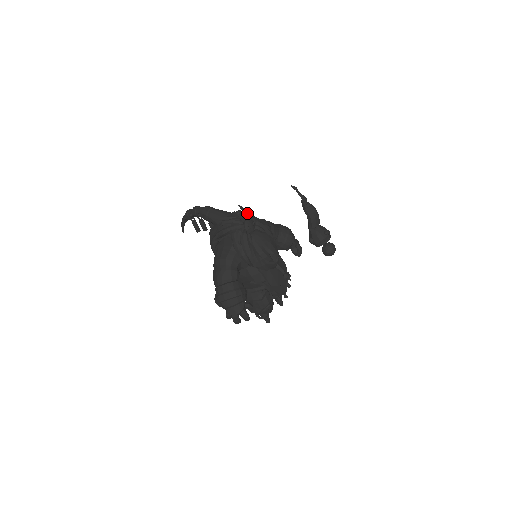
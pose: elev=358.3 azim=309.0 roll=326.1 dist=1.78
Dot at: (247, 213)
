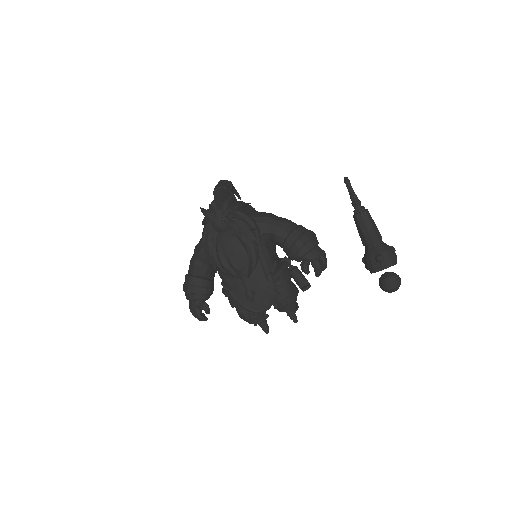
Dot at: (223, 207)
